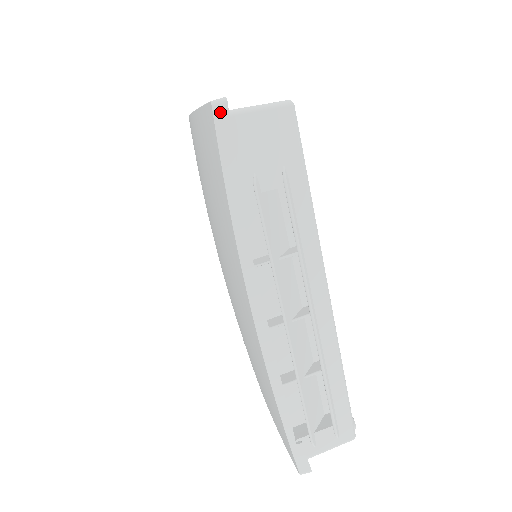
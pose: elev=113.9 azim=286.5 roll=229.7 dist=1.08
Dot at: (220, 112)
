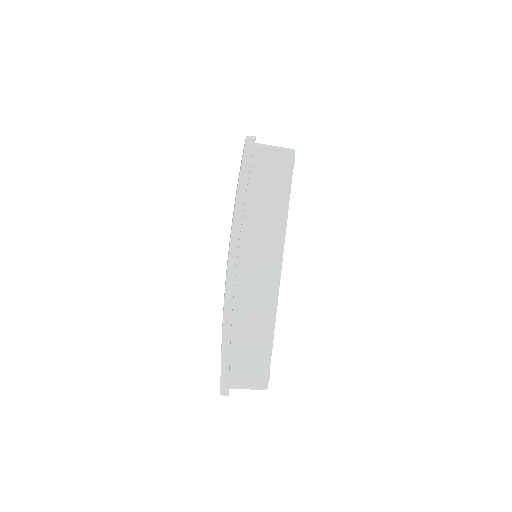
Dot at: (224, 394)
